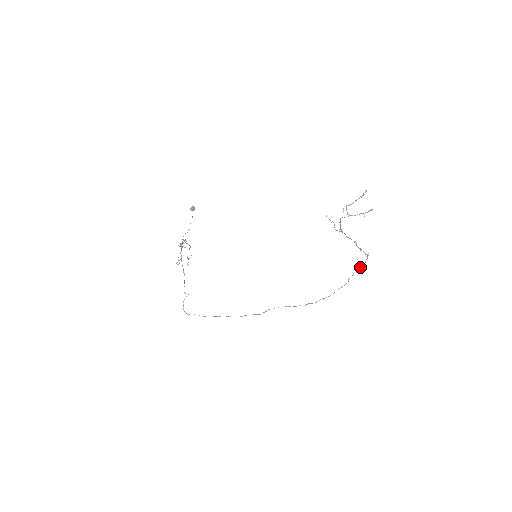
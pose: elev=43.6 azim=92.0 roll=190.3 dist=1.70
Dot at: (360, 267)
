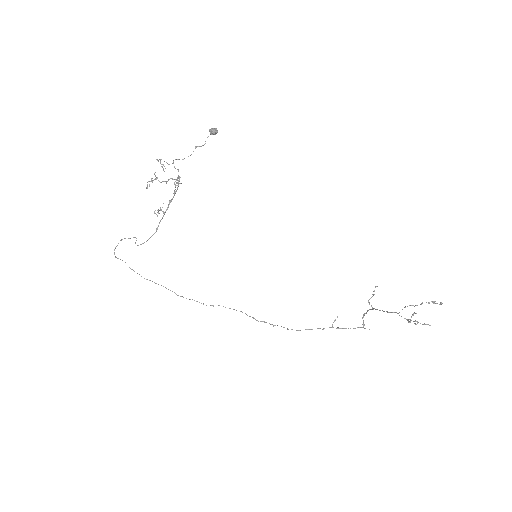
Dot at: (346, 328)
